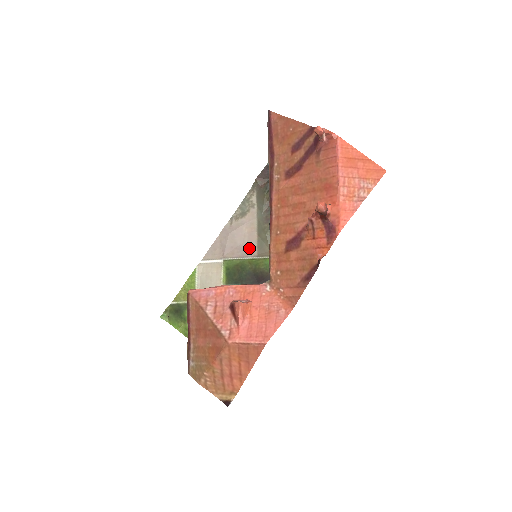
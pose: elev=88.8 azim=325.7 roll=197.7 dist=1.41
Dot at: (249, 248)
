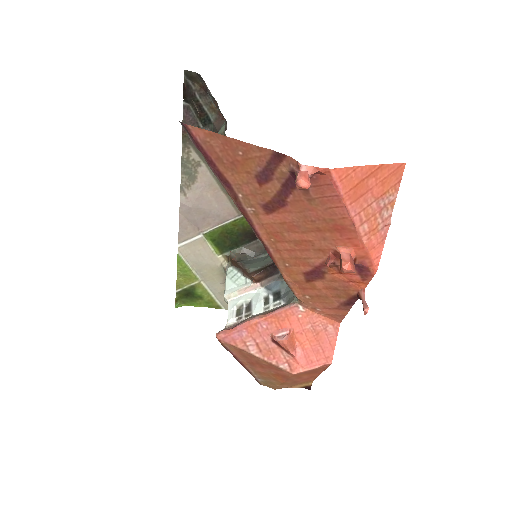
Dot at: (224, 211)
